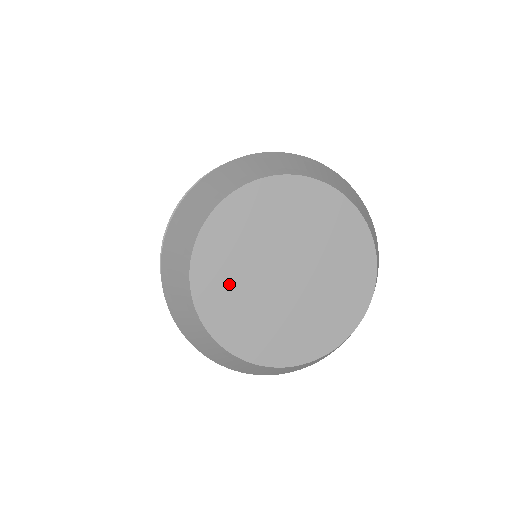
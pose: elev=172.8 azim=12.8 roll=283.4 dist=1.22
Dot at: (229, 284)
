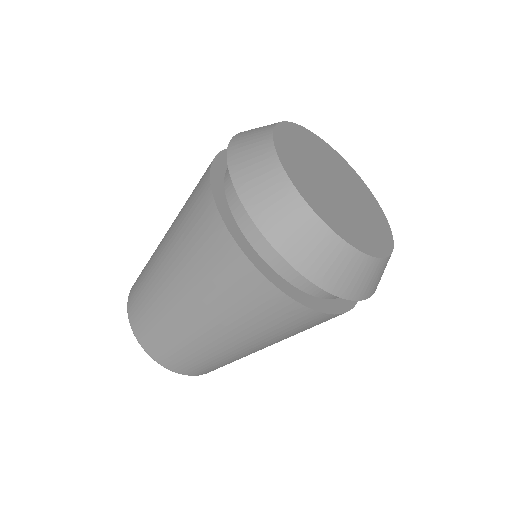
Dot at: (302, 147)
